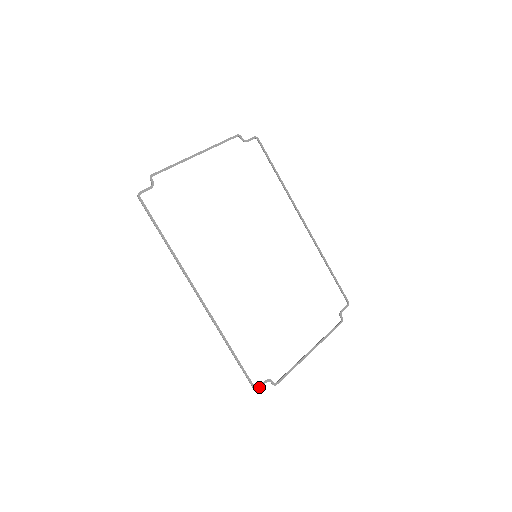
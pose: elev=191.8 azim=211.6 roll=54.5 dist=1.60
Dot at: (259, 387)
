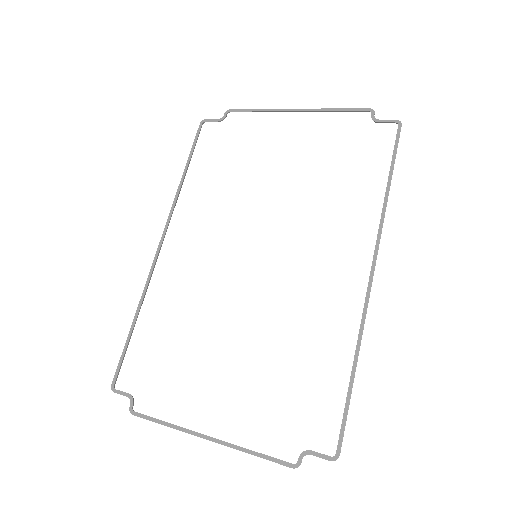
Dot at: (117, 390)
